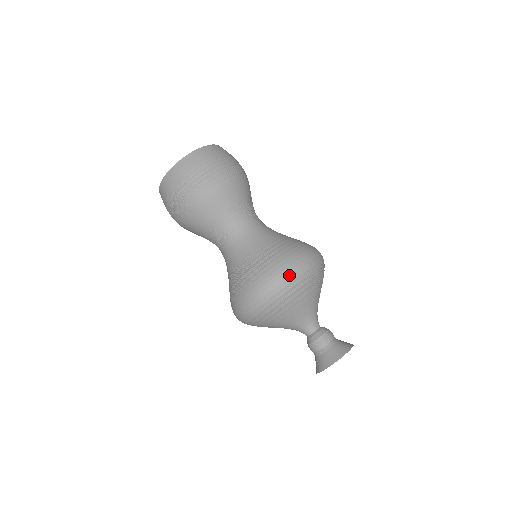
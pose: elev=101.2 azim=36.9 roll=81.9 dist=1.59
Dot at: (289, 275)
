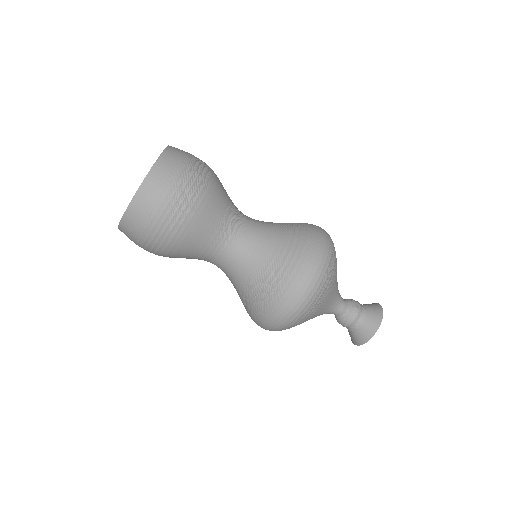
Dot at: (286, 319)
